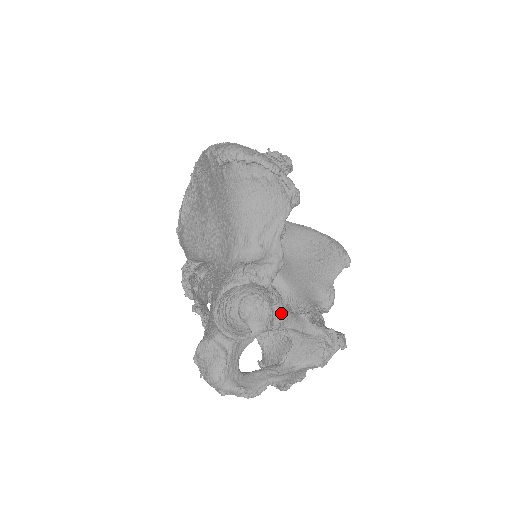
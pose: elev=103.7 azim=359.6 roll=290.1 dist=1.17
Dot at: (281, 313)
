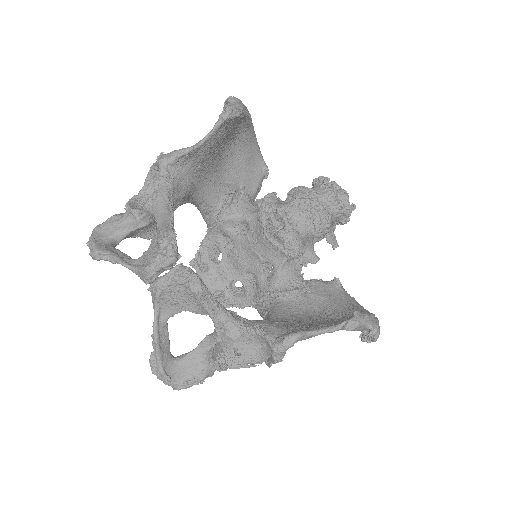
Dot at: (156, 194)
